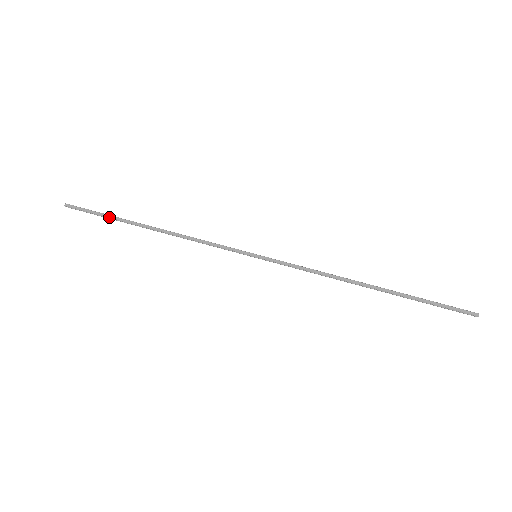
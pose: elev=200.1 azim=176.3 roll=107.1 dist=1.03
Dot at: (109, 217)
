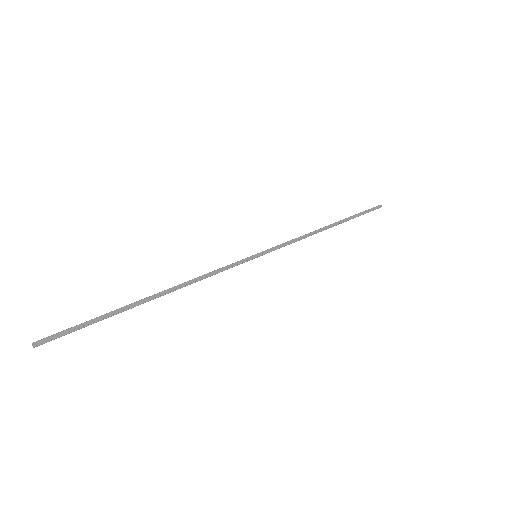
Dot at: (103, 317)
